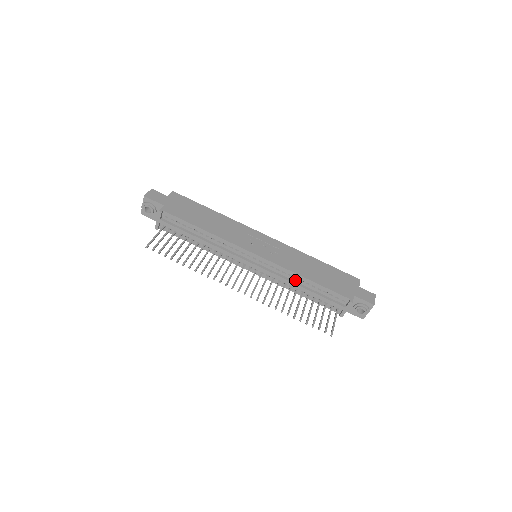
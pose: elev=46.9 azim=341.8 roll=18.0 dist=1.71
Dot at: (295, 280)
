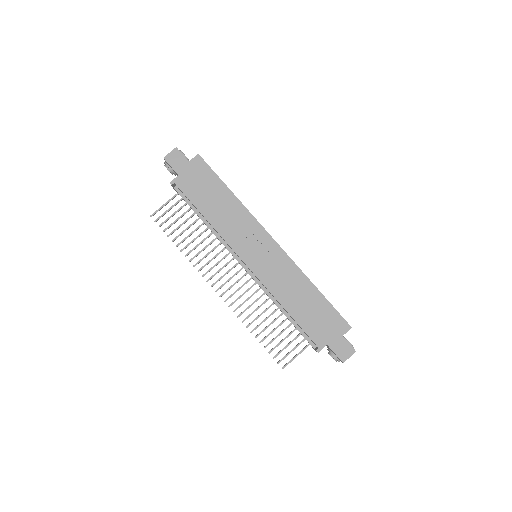
Dot at: (277, 301)
